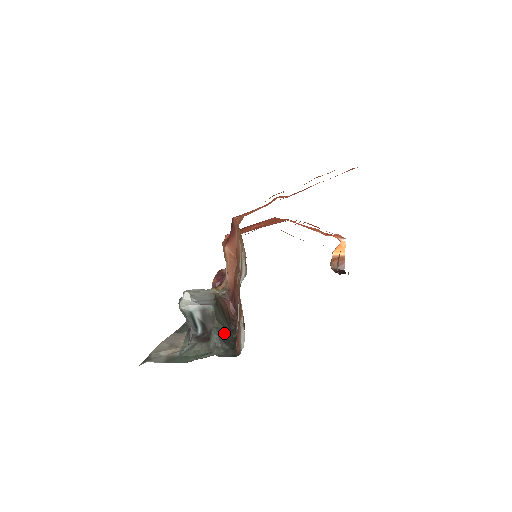
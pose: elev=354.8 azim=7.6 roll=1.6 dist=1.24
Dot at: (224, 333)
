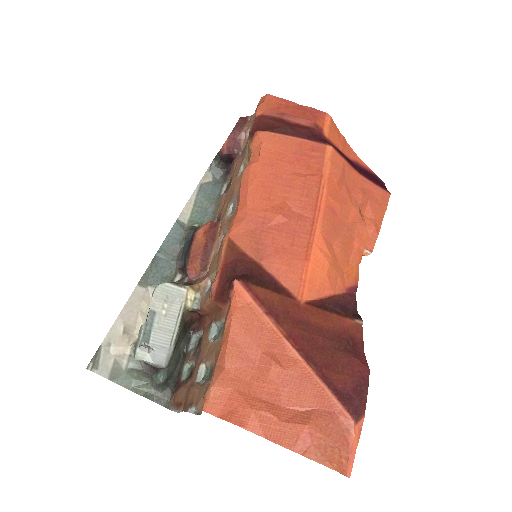
Dot at: (171, 369)
